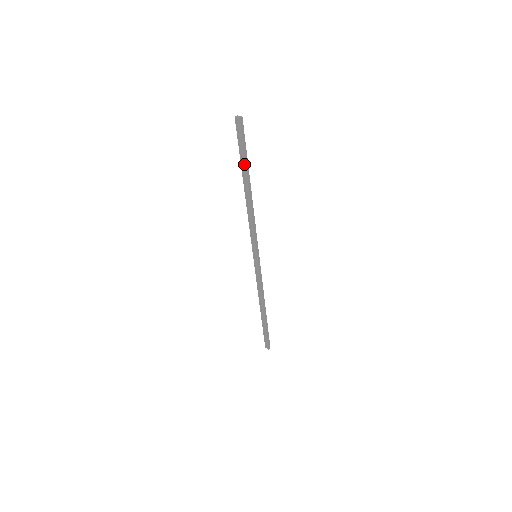
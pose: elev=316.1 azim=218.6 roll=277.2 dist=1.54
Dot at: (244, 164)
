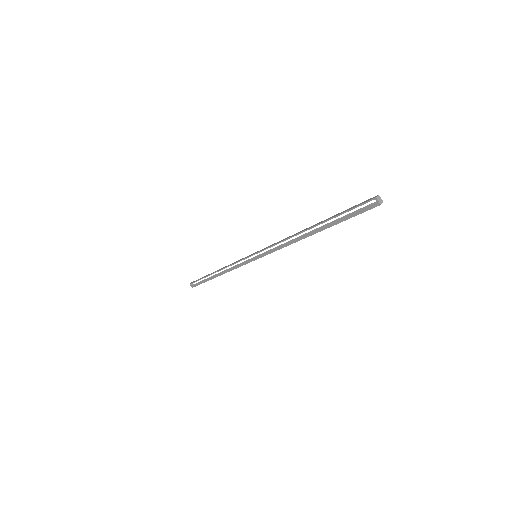
Dot at: (334, 223)
